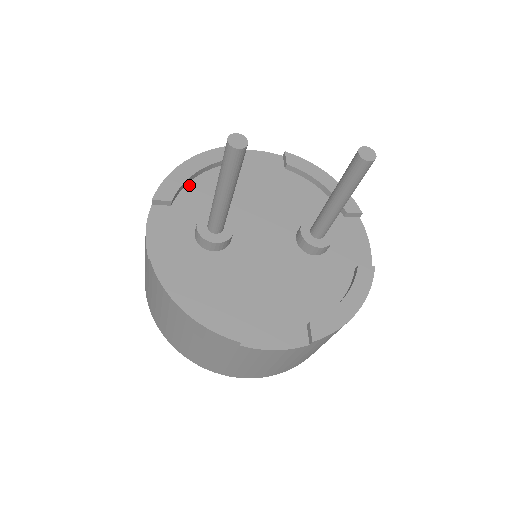
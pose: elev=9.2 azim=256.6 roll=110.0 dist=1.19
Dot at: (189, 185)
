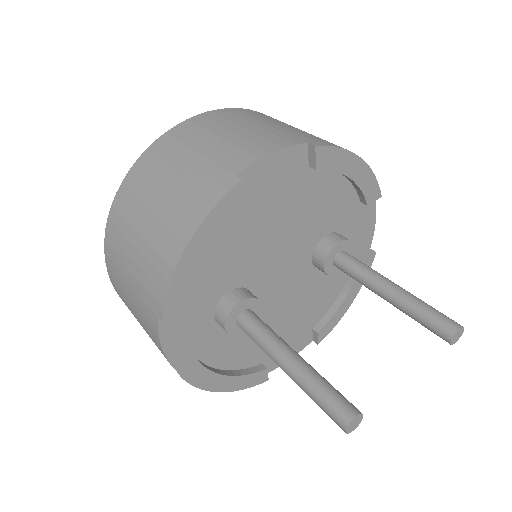
Dot at: occluded
